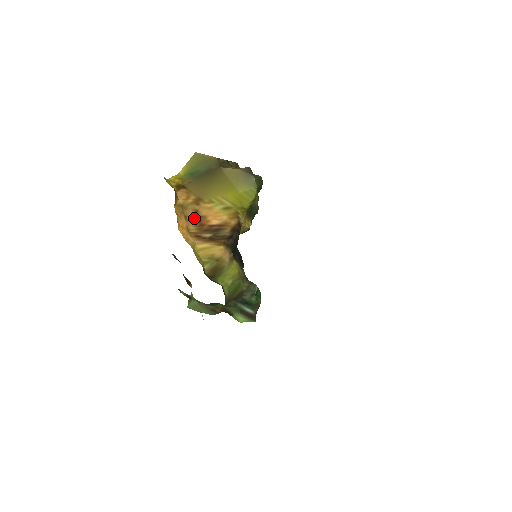
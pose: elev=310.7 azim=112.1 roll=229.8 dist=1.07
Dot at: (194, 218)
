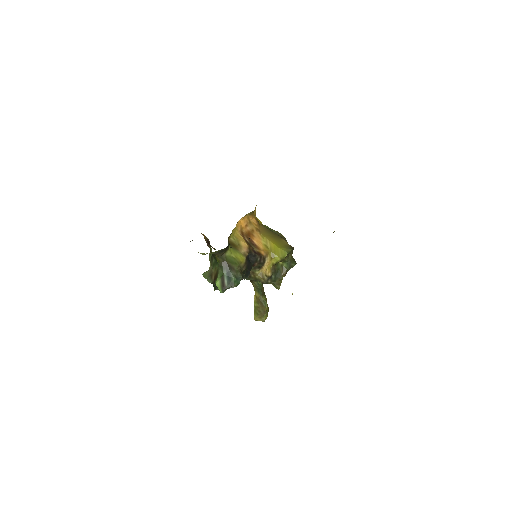
Dot at: (249, 231)
